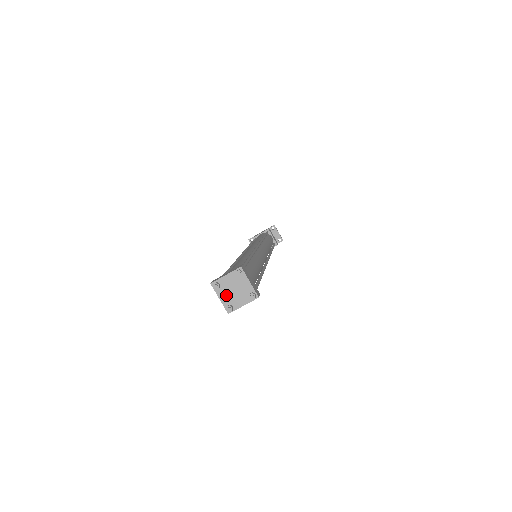
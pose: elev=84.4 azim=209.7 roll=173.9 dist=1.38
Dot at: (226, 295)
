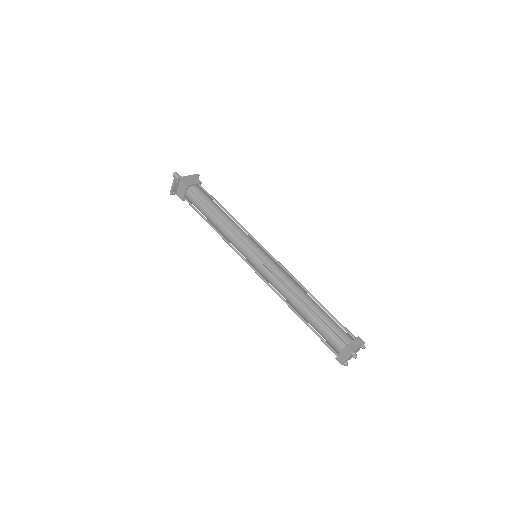
Dot at: (350, 357)
